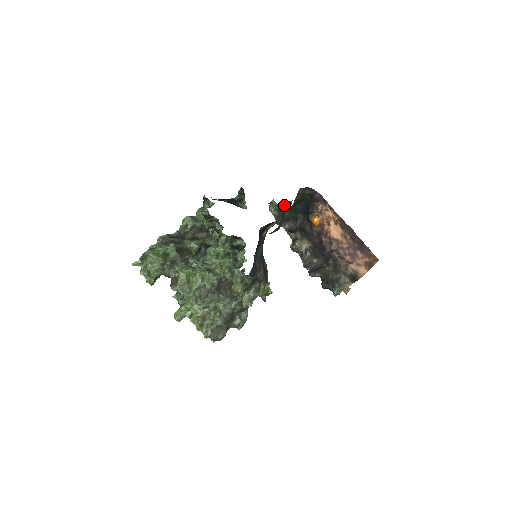
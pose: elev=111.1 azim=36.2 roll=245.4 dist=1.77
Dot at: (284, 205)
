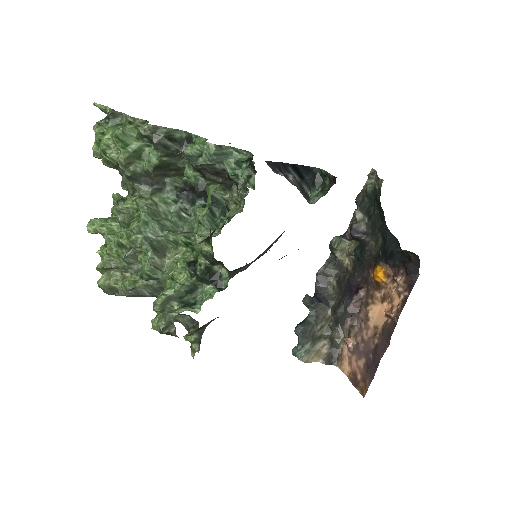
Dot at: occluded
